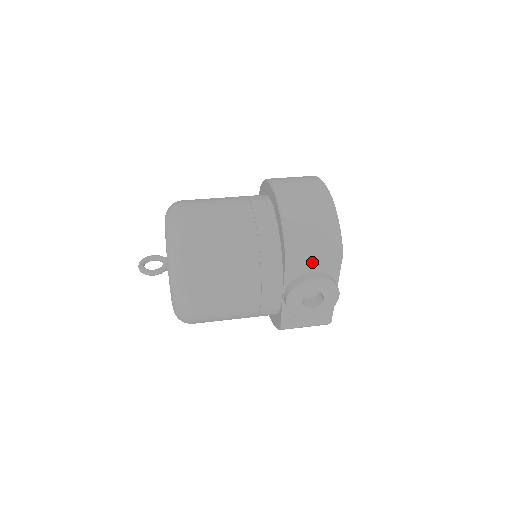
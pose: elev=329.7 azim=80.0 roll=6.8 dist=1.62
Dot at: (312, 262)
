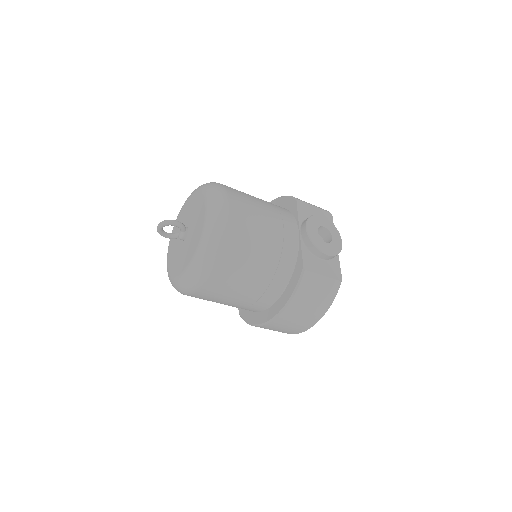
Dot at: (314, 212)
